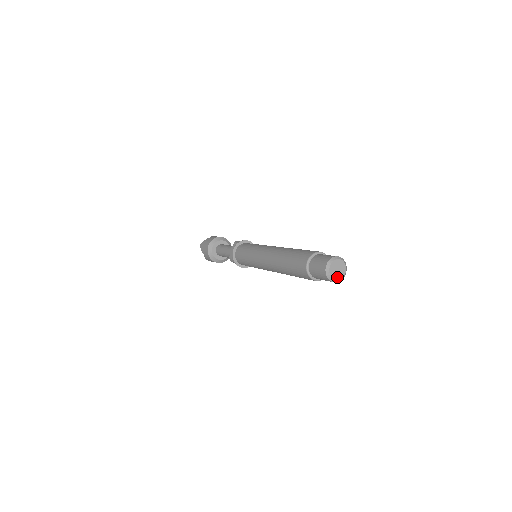
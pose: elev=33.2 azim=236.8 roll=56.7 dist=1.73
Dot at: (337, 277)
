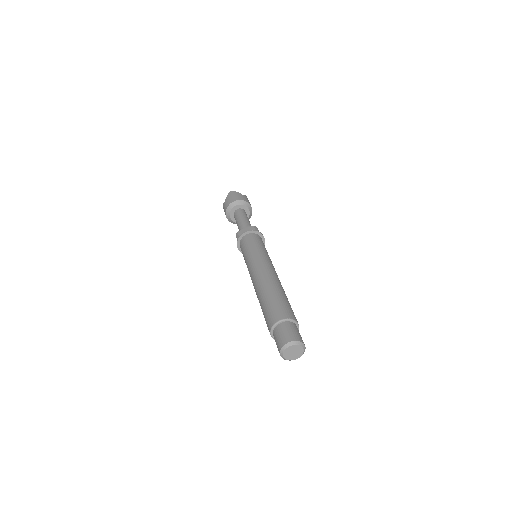
Dot at: (287, 356)
